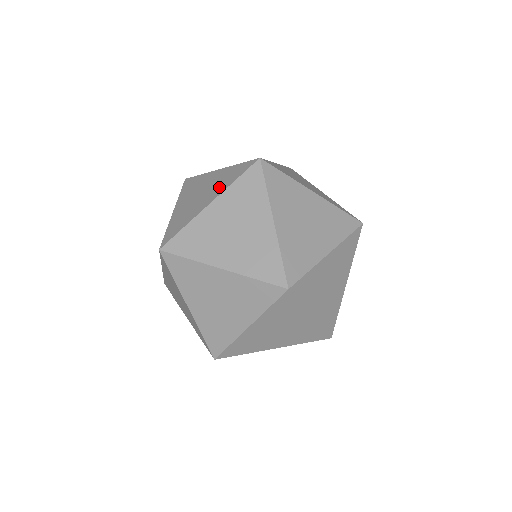
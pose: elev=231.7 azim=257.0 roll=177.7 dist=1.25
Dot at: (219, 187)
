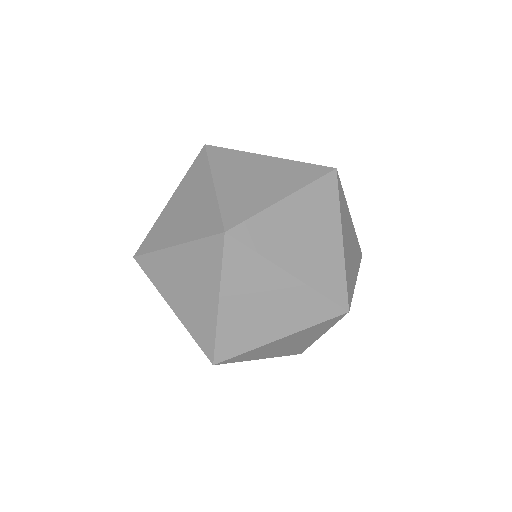
Dot at: (207, 278)
